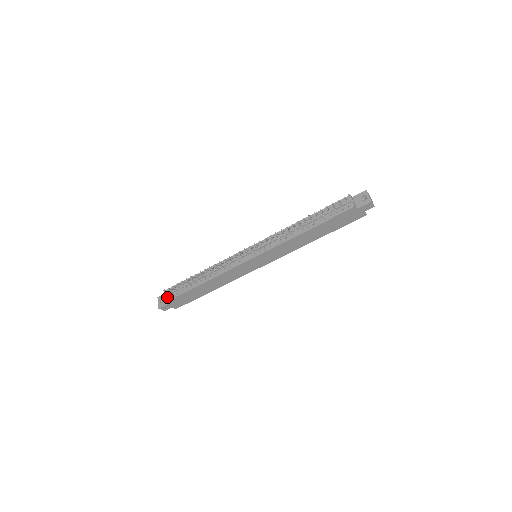
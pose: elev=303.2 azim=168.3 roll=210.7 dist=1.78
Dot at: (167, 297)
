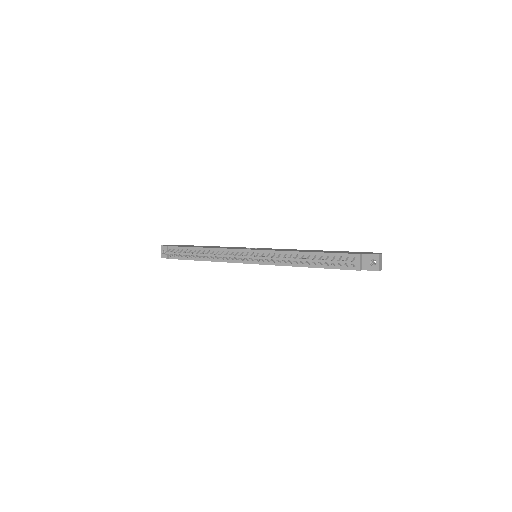
Dot at: (169, 255)
